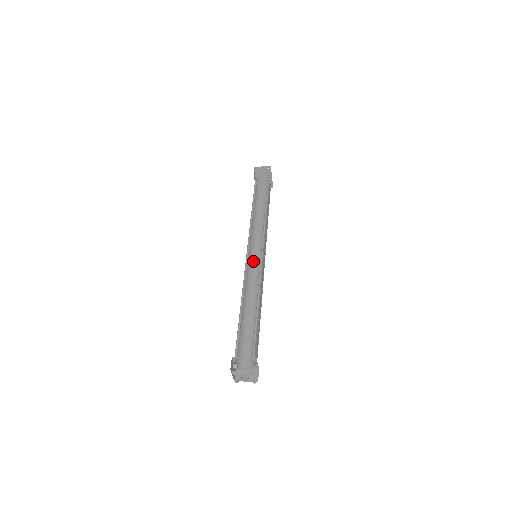
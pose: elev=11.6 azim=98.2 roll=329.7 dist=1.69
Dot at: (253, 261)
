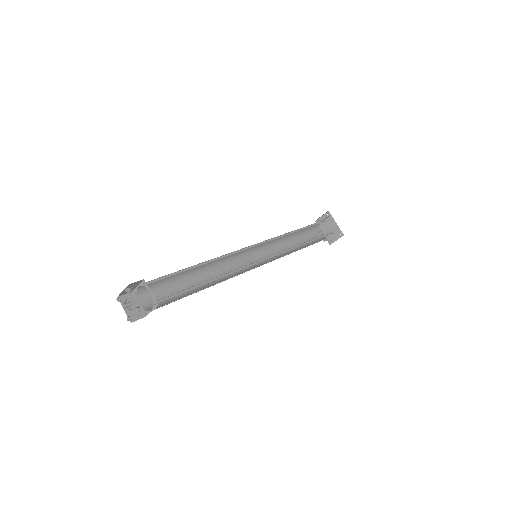
Dot at: occluded
